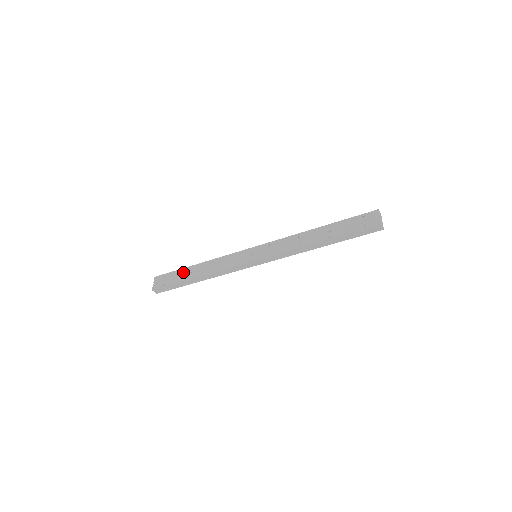
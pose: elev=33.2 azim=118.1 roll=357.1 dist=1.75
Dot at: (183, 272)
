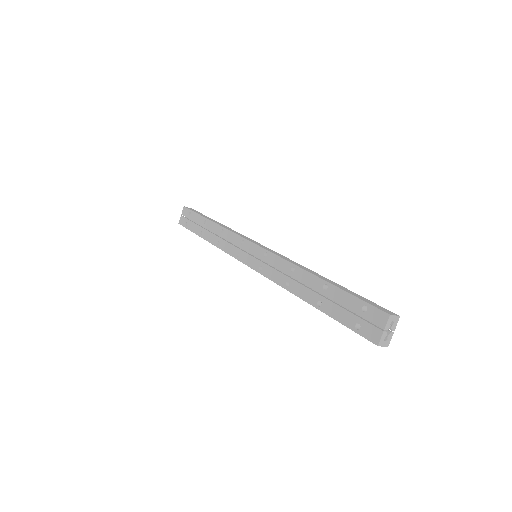
Dot at: (200, 222)
